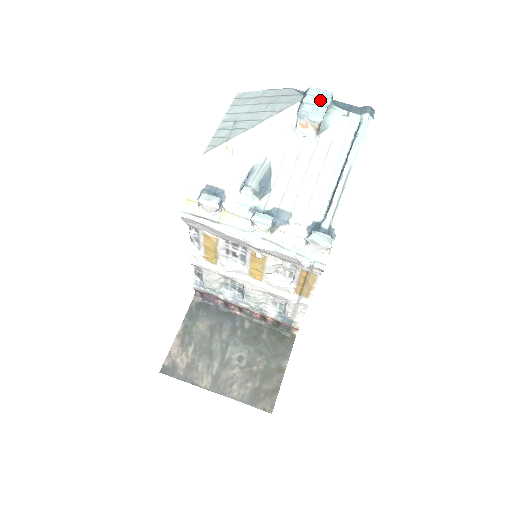
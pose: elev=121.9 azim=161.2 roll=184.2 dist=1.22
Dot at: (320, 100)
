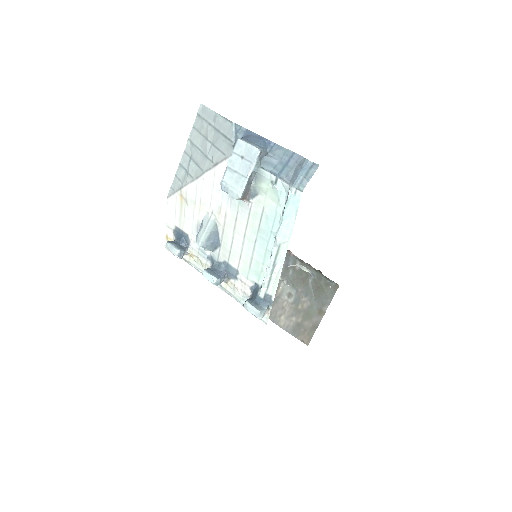
Dot at: (243, 164)
